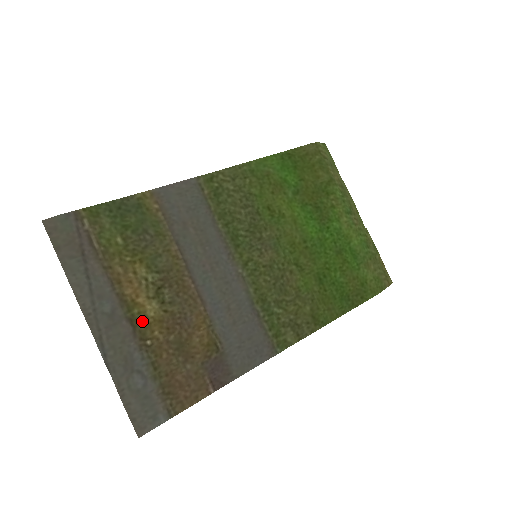
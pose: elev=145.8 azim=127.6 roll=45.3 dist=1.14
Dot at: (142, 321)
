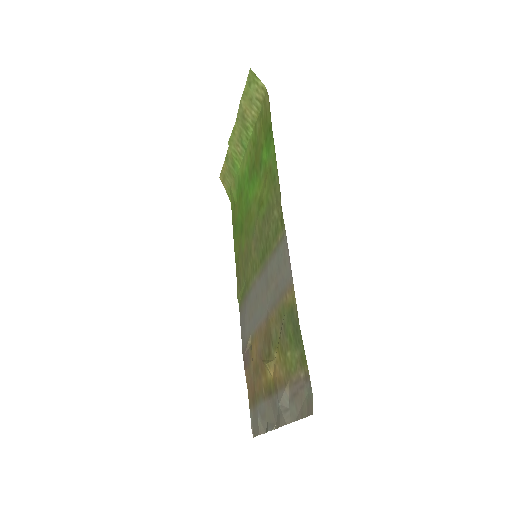
Dot at: (269, 385)
